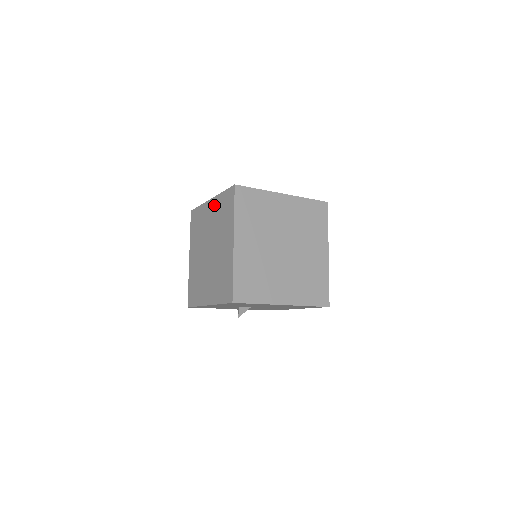
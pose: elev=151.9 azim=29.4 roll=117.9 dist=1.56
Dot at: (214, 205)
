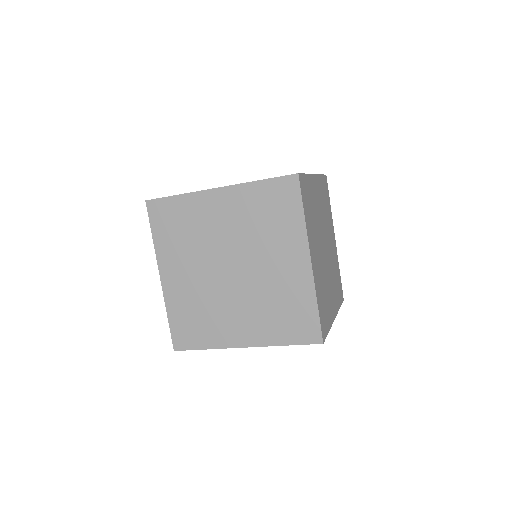
Dot at: (233, 199)
